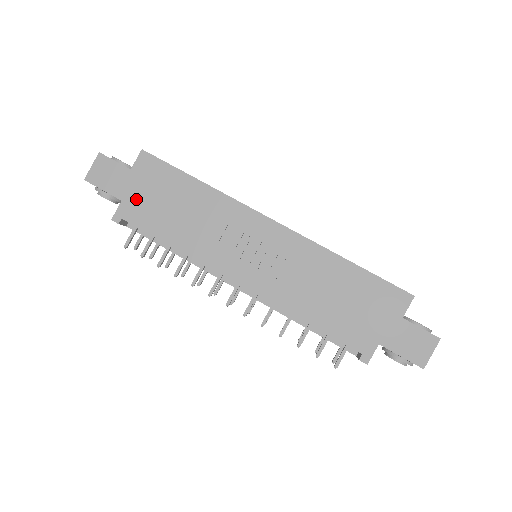
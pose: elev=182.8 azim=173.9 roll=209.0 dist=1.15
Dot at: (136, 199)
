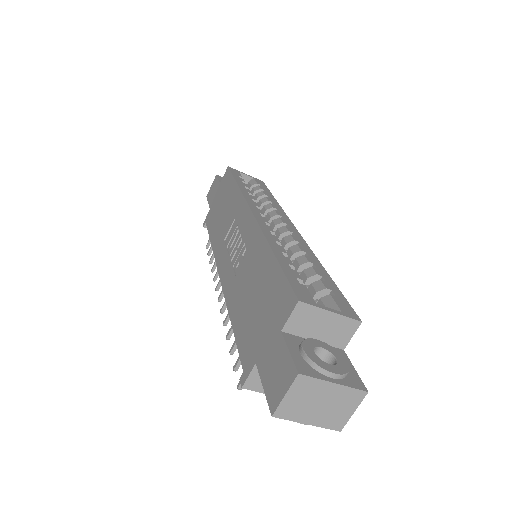
Dot at: (214, 206)
